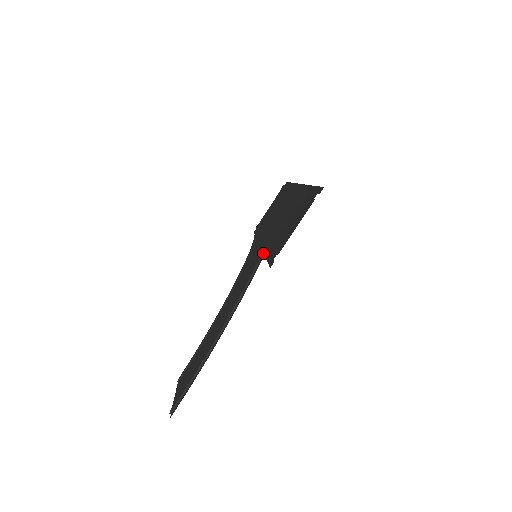
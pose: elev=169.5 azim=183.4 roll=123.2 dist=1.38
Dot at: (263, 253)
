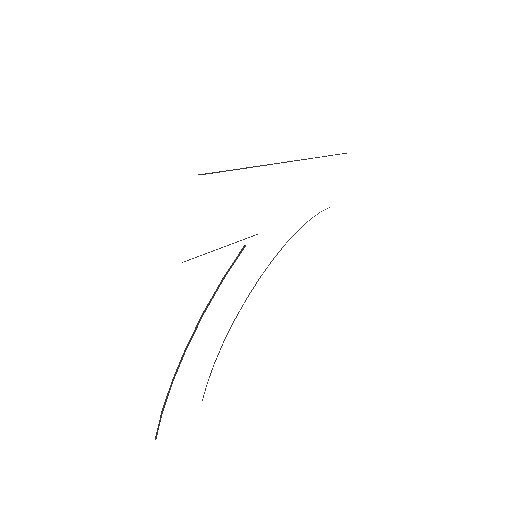
Dot at: occluded
